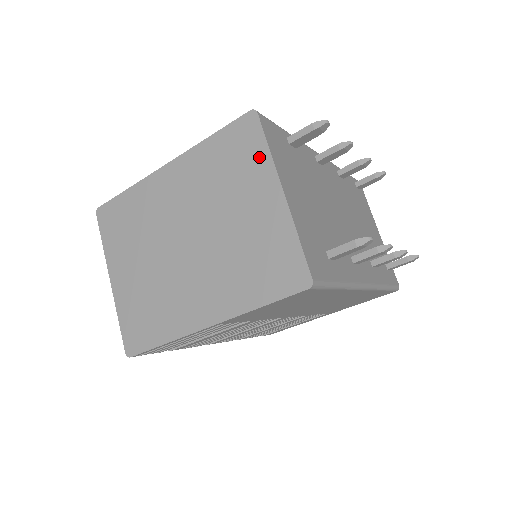
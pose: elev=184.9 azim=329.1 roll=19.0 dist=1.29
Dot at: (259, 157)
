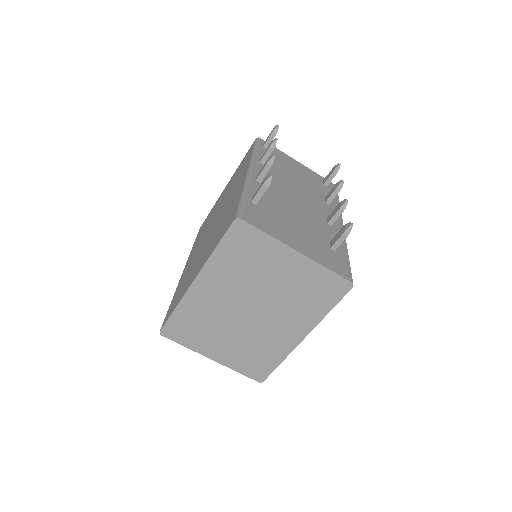
Dot at: (265, 243)
